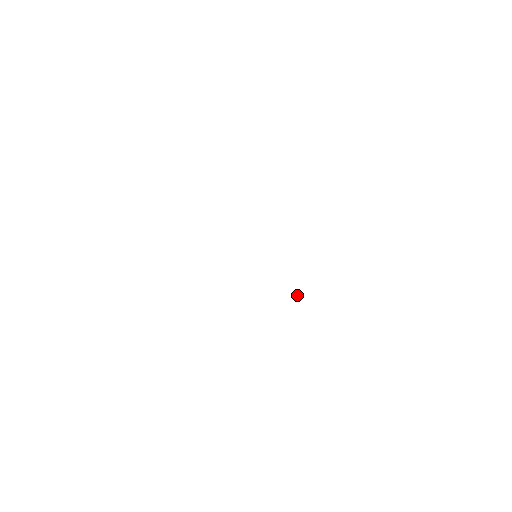
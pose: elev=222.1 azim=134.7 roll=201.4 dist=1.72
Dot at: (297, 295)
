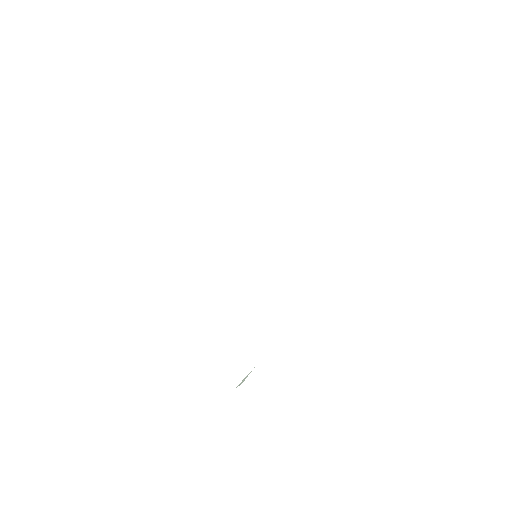
Dot at: (248, 374)
